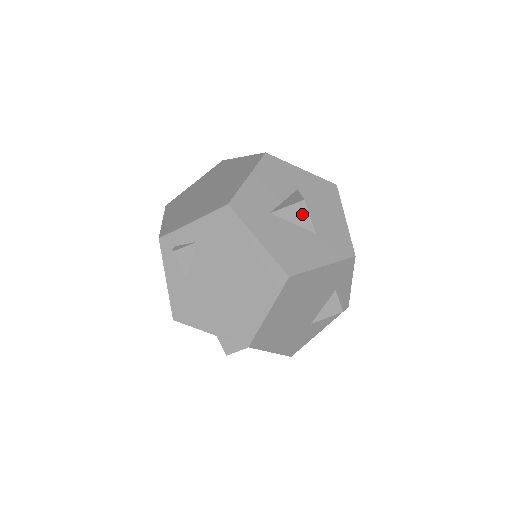
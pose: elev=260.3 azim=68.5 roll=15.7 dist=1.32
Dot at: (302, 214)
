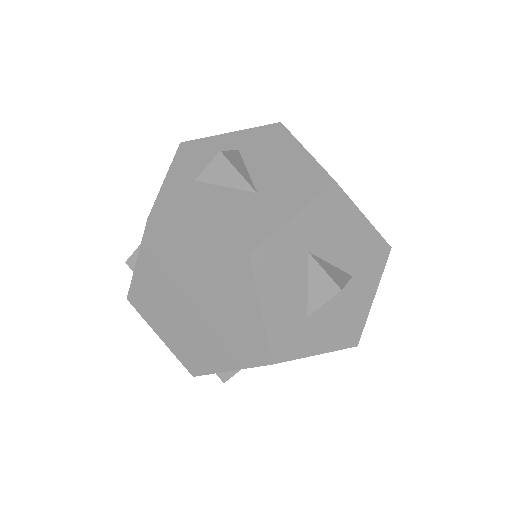
Dot at: occluded
